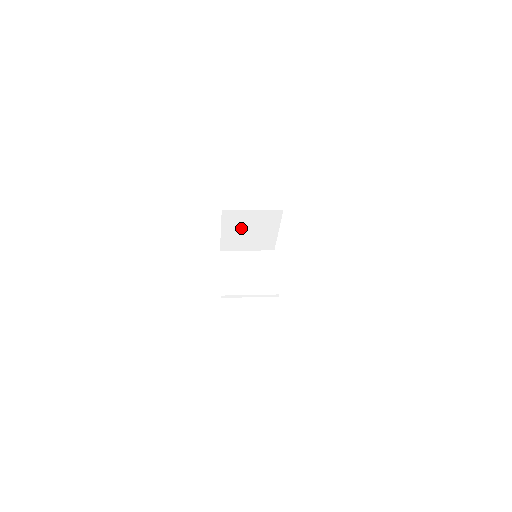
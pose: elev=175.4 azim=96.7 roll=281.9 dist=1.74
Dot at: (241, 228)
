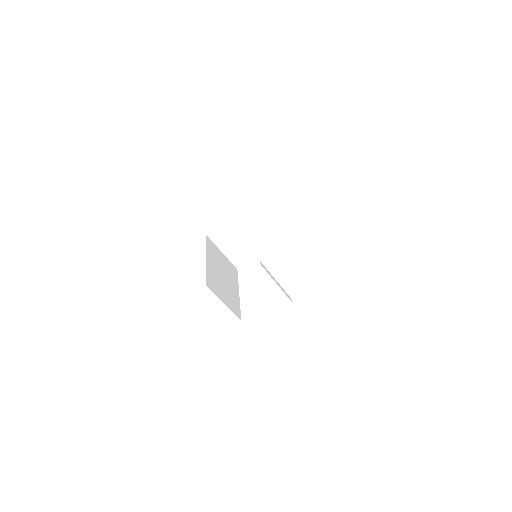
Dot at: (217, 267)
